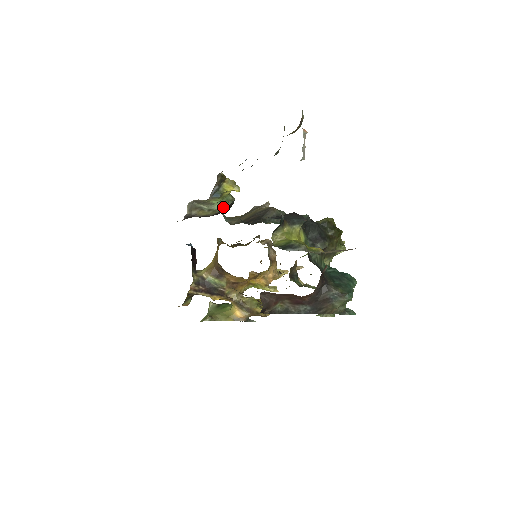
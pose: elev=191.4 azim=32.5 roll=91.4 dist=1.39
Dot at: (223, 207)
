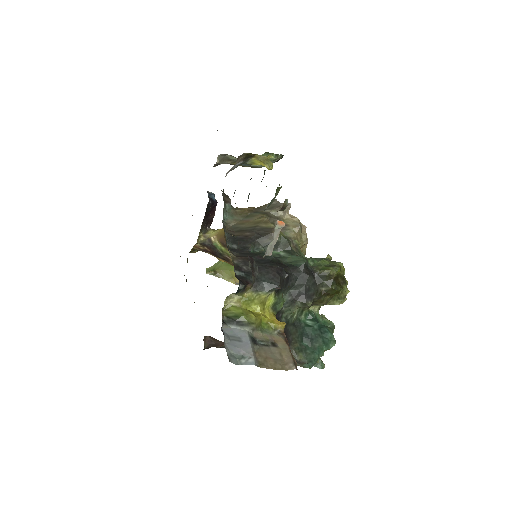
Dot at: occluded
